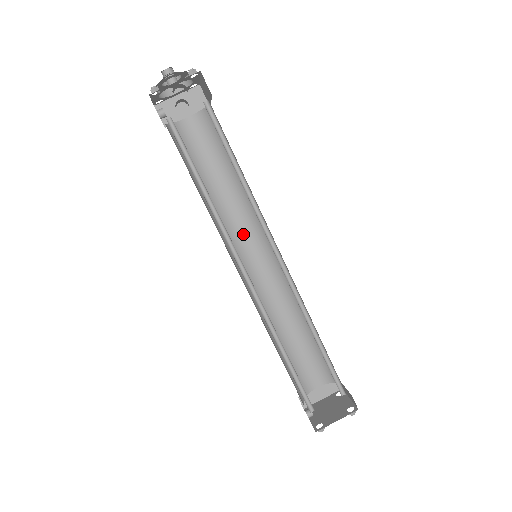
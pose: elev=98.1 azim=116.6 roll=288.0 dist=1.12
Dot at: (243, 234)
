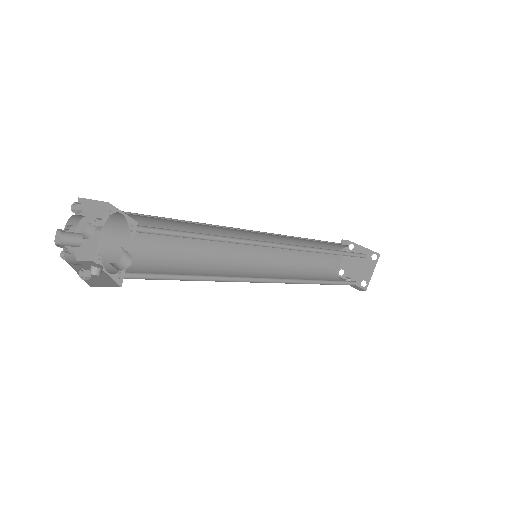
Dot at: (225, 247)
